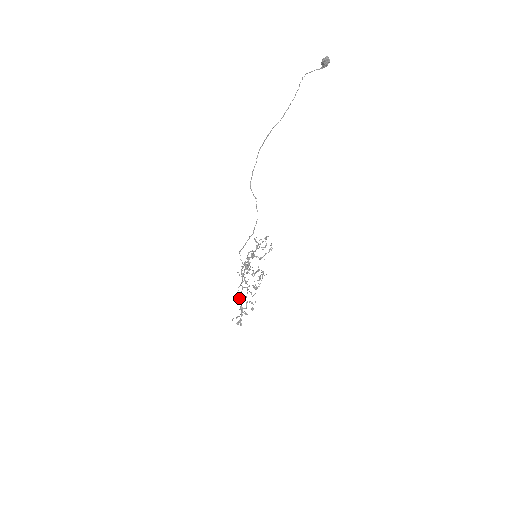
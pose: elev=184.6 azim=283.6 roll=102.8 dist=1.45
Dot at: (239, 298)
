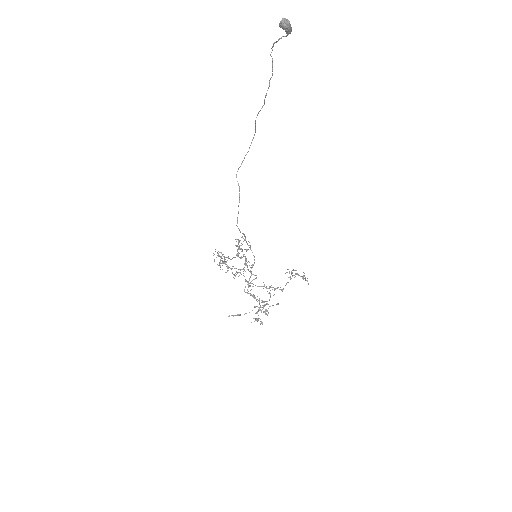
Dot at: (251, 295)
